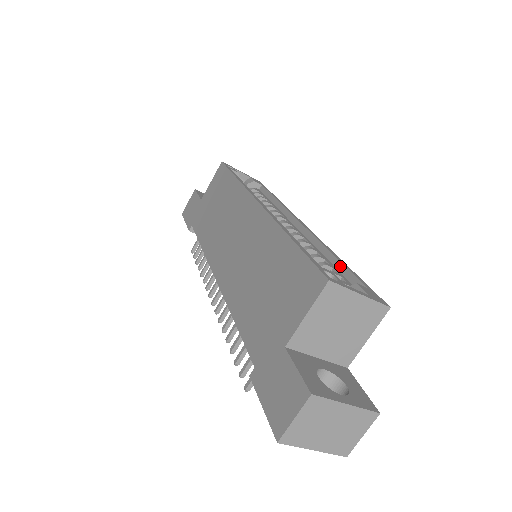
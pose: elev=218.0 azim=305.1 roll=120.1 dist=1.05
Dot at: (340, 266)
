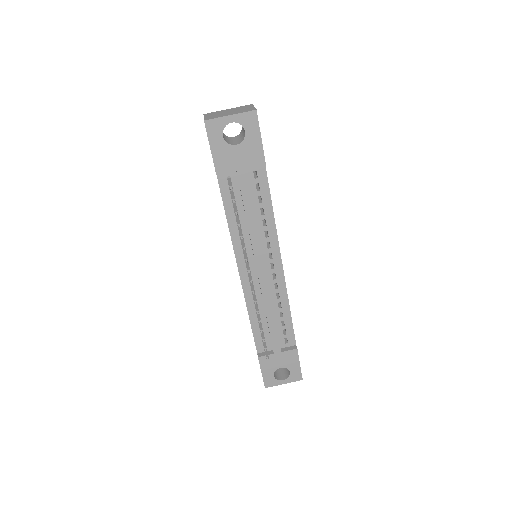
Dot at: occluded
